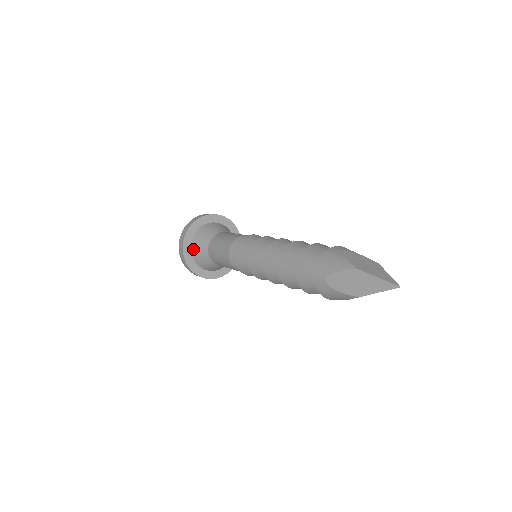
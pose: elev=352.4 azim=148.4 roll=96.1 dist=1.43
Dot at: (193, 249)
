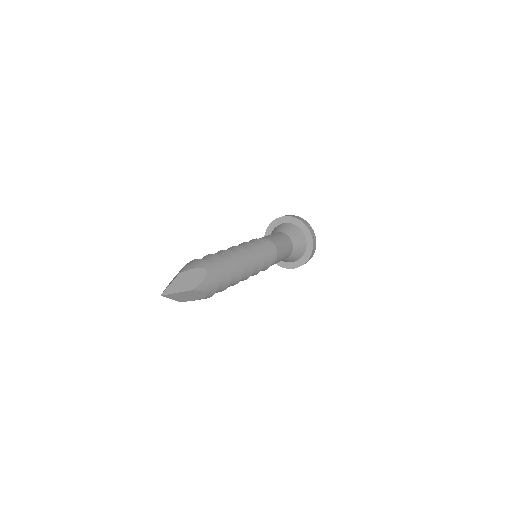
Dot at: (276, 227)
